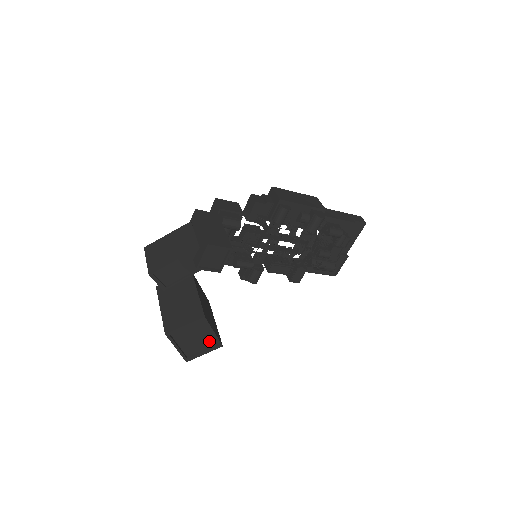
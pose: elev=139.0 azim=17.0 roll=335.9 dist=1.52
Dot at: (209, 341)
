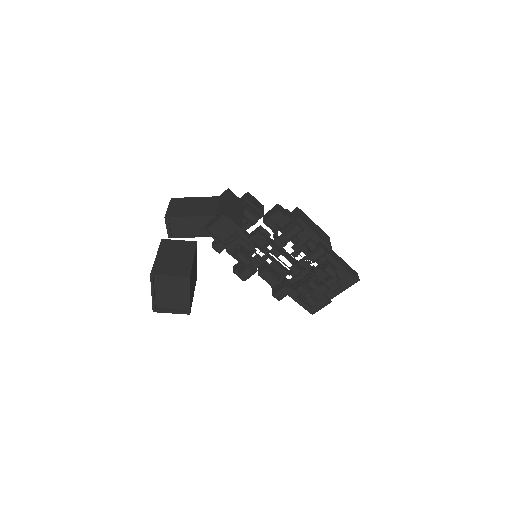
Dot at: (181, 303)
